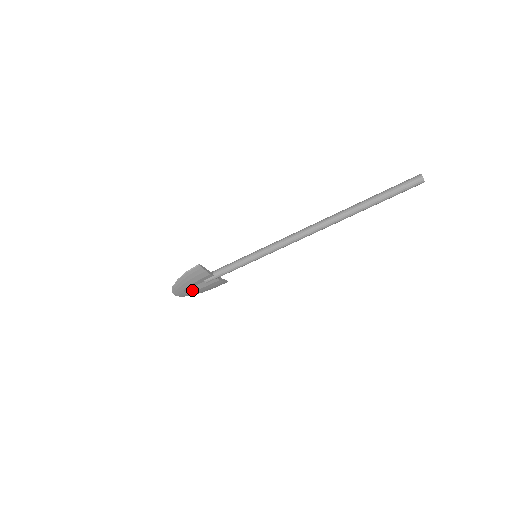
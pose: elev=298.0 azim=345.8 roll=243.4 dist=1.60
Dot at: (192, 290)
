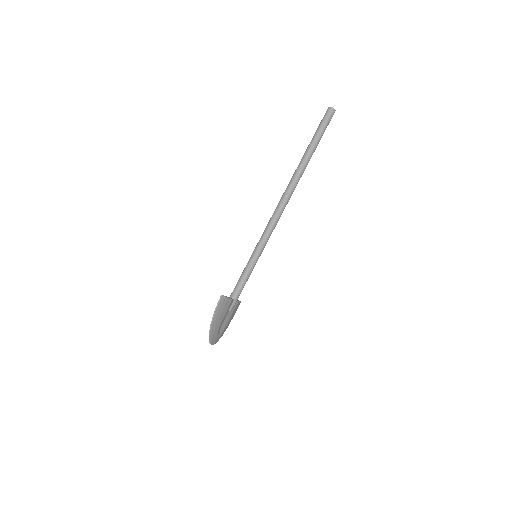
Dot at: (222, 329)
